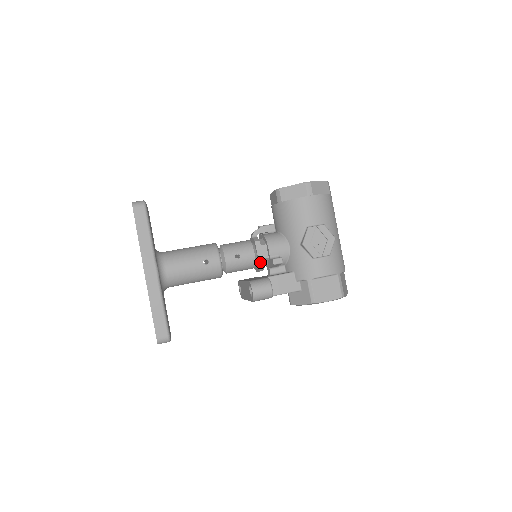
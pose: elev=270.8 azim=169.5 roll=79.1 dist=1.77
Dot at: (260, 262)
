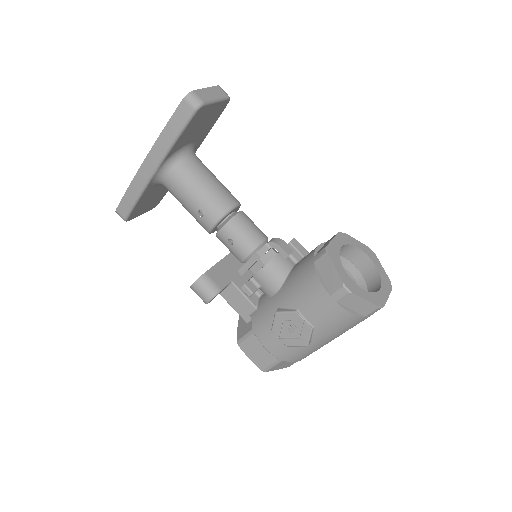
Dot at: (242, 268)
